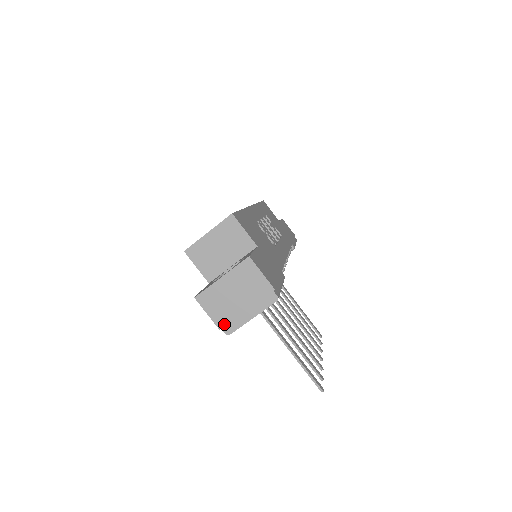
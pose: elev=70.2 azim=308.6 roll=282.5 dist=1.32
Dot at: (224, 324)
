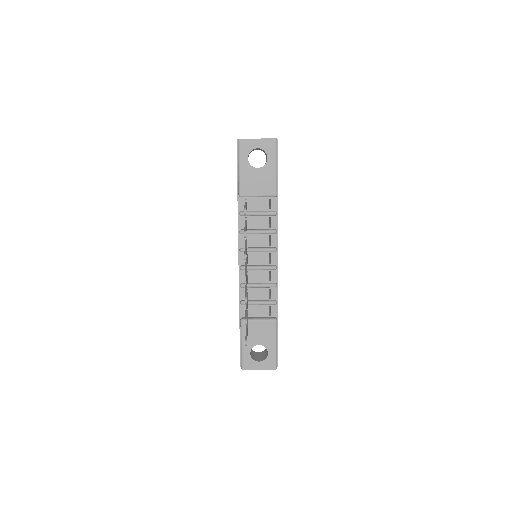
Dot at: occluded
